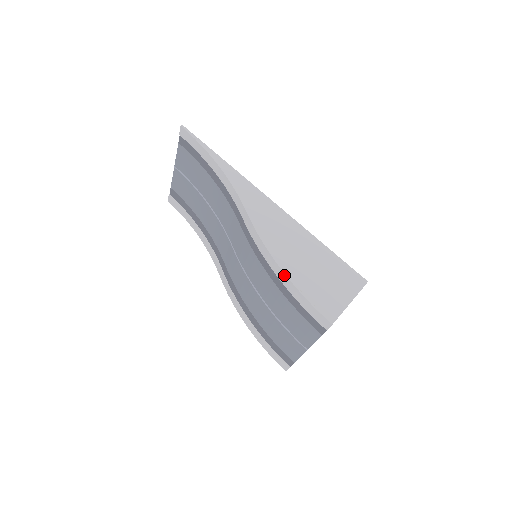
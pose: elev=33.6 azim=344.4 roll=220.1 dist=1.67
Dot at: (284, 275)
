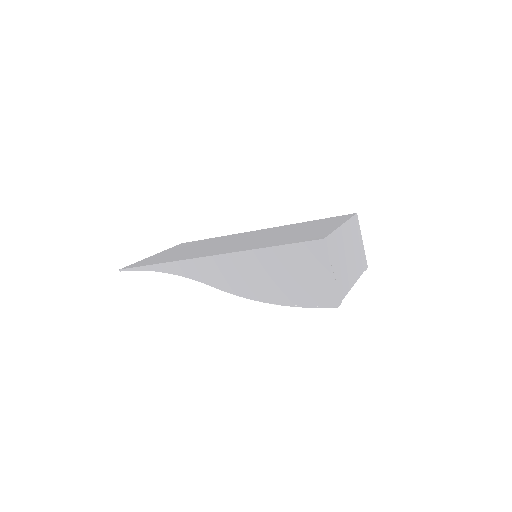
Dot at: (278, 304)
